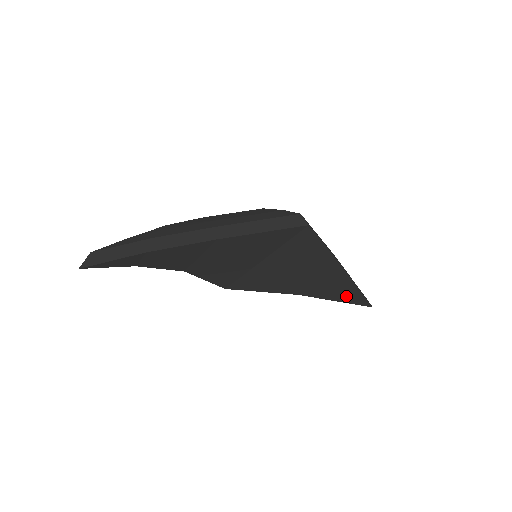
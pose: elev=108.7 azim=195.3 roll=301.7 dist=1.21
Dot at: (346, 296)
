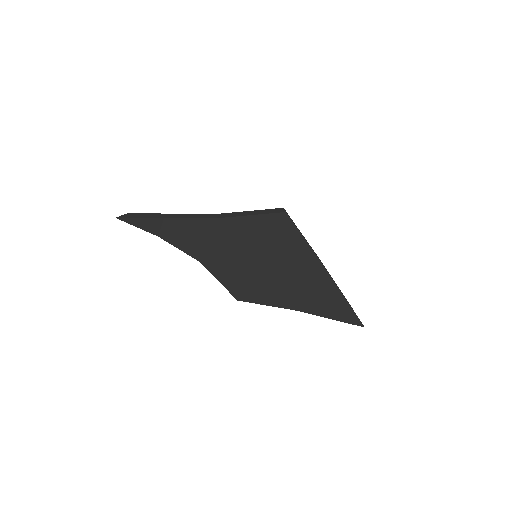
Dot at: (337, 311)
